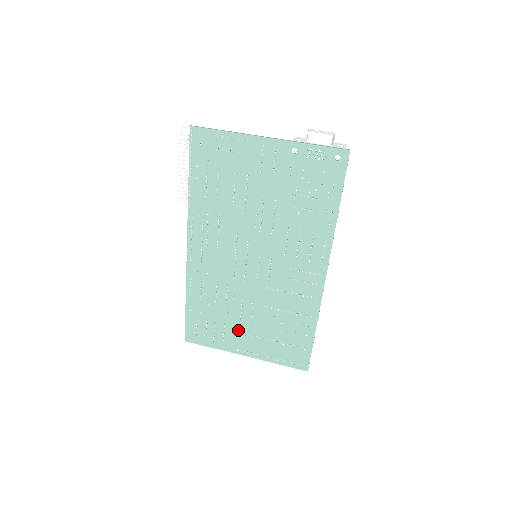
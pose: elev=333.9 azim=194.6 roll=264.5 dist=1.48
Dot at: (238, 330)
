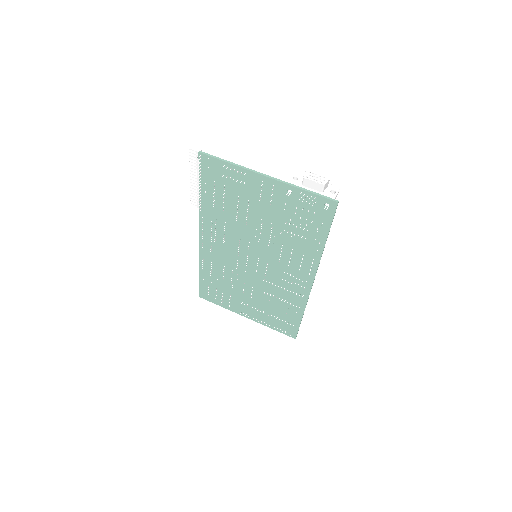
Dot at: (241, 301)
